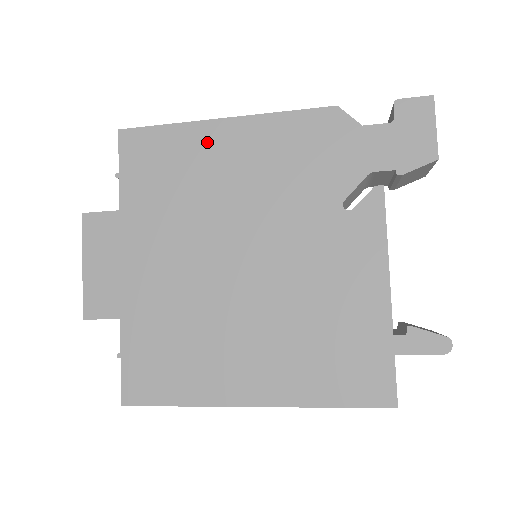
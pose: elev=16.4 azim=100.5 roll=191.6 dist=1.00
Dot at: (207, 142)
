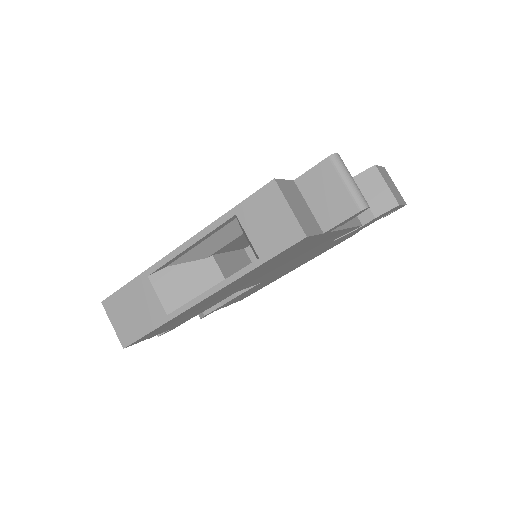
Dot at: occluded
